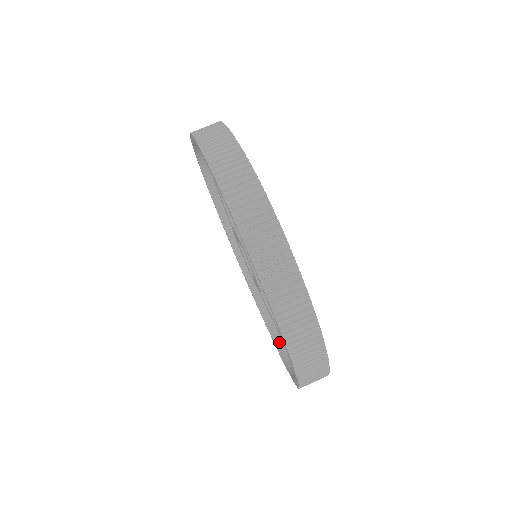
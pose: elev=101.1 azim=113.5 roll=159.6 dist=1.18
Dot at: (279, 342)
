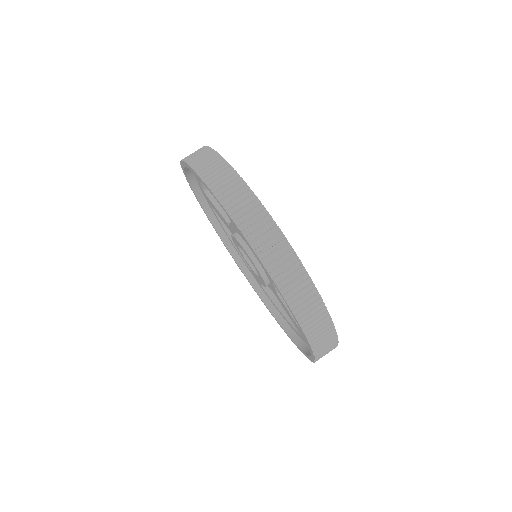
Dot at: (244, 268)
